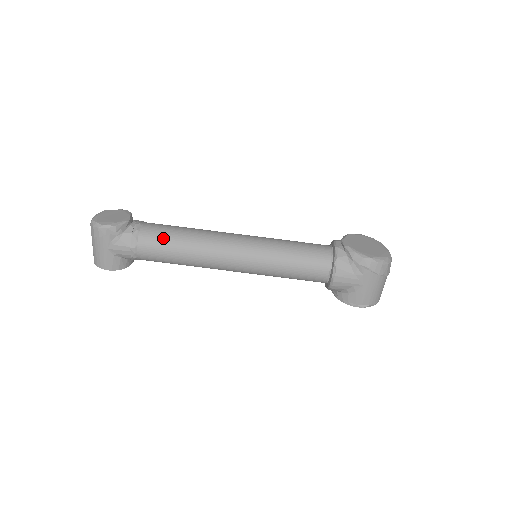
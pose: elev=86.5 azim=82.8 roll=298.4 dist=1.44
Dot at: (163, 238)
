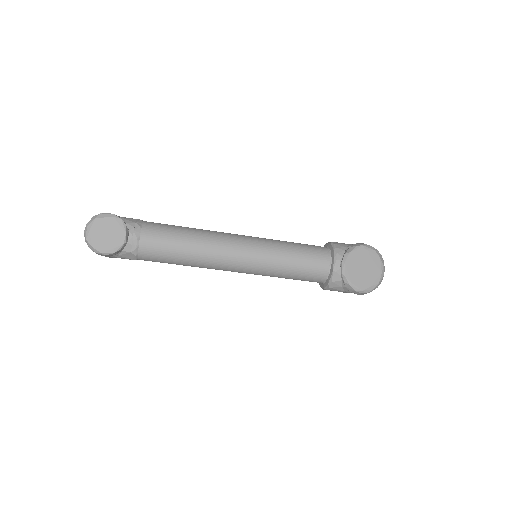
Dot at: (164, 256)
